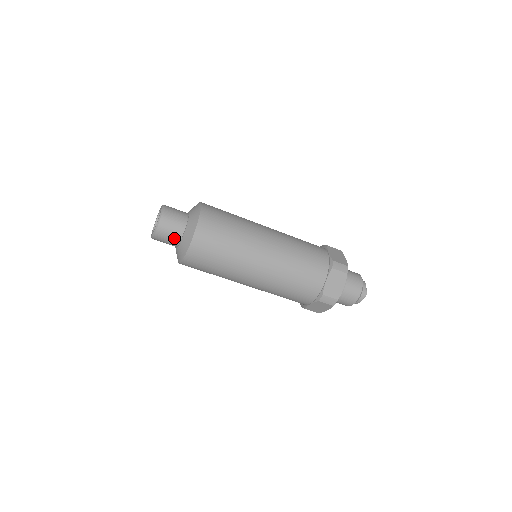
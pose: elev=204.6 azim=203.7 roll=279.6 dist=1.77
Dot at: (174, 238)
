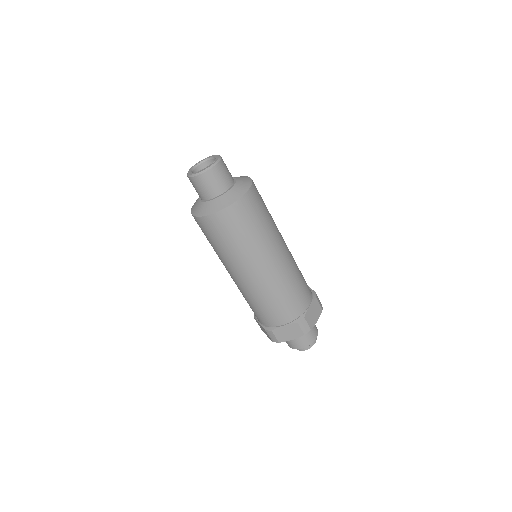
Dot at: (219, 187)
